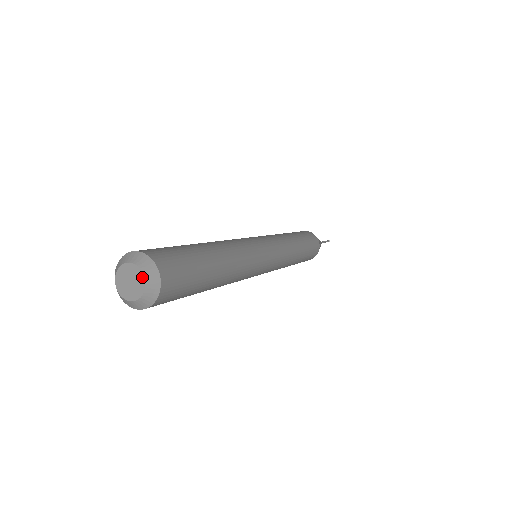
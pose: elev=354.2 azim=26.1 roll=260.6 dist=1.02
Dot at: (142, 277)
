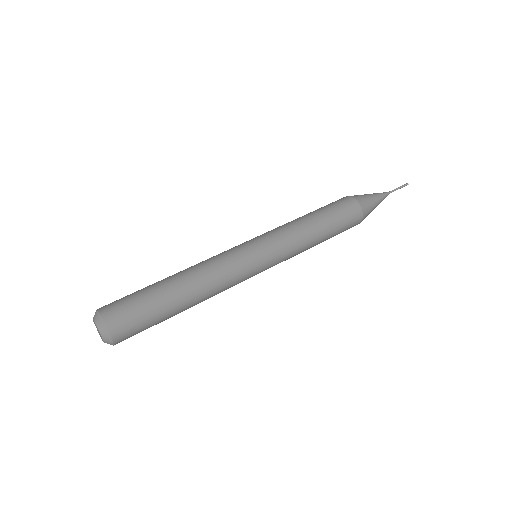
Dot at: (103, 341)
